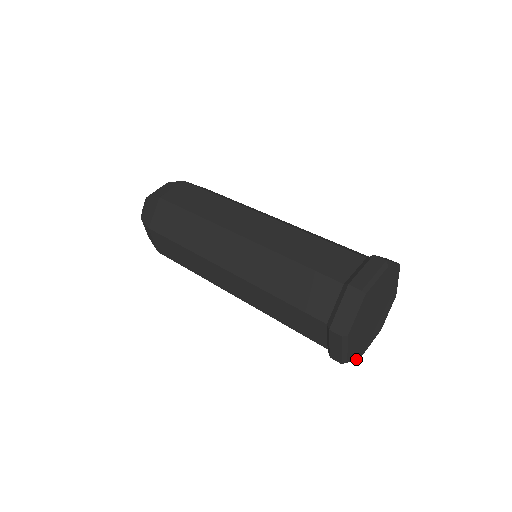
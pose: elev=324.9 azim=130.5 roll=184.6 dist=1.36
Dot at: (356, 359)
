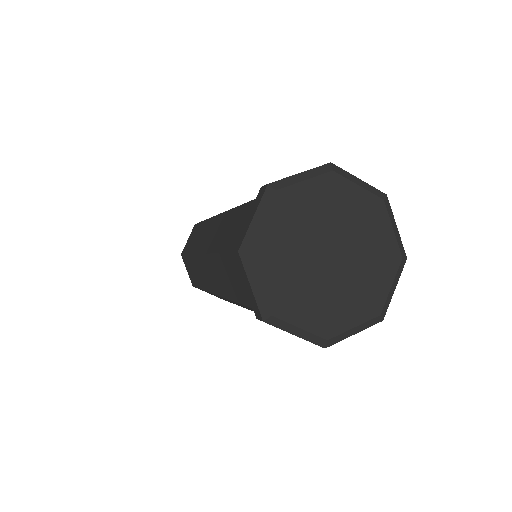
Dot at: (374, 323)
